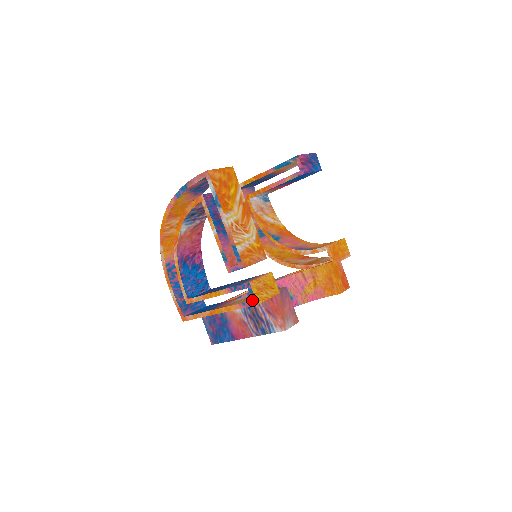
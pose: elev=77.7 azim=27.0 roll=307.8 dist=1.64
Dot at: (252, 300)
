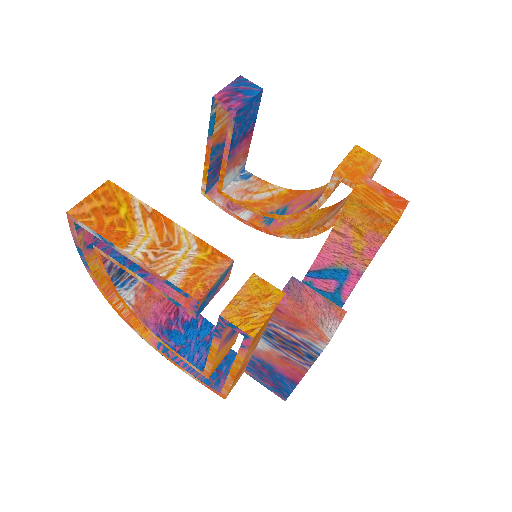
Dot at: occluded
